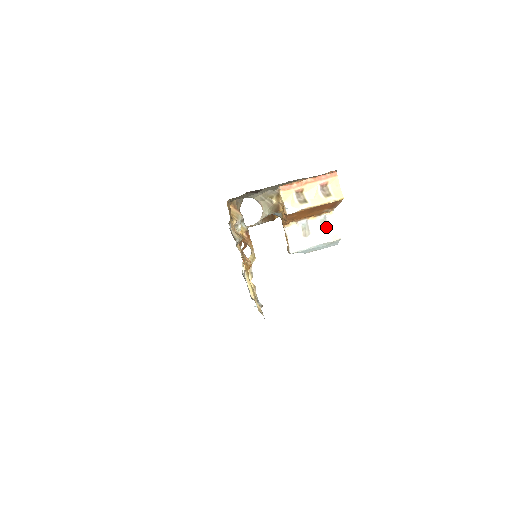
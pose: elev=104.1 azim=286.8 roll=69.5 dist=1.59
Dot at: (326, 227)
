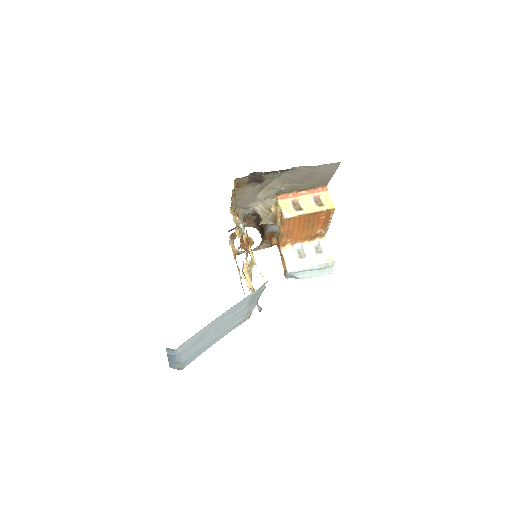
Dot at: (320, 251)
